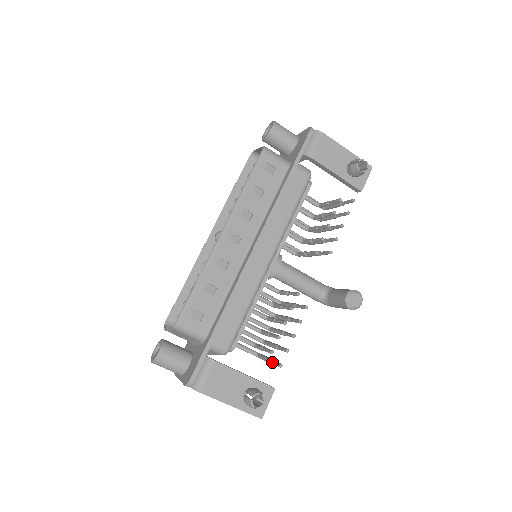
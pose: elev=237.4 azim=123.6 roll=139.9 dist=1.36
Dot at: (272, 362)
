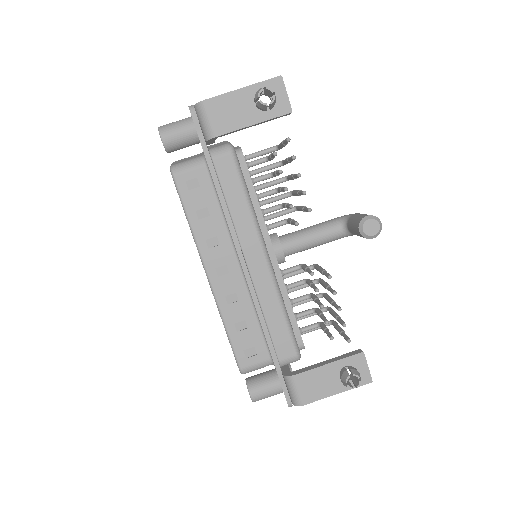
Dot at: occluded
